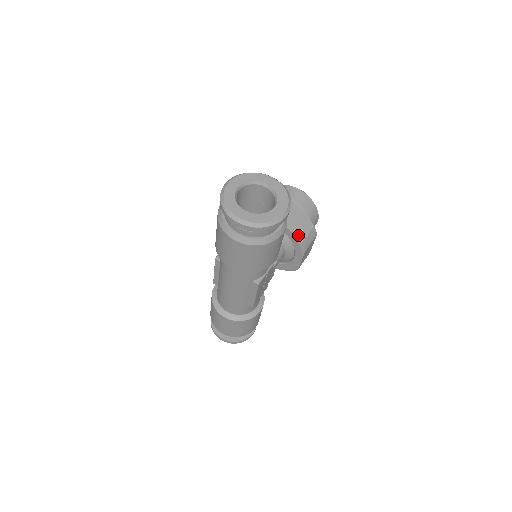
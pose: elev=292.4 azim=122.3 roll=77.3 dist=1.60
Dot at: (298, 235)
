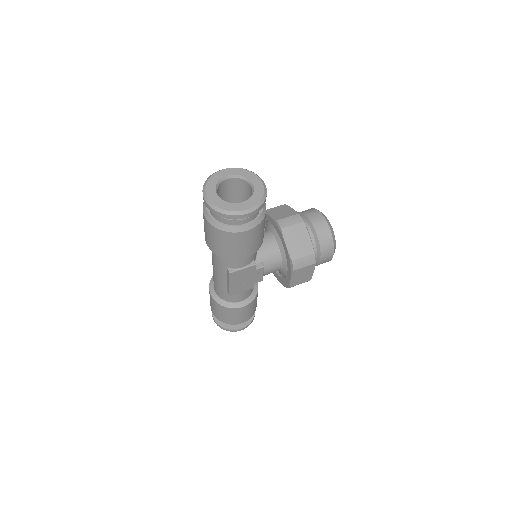
Dot at: (292, 252)
